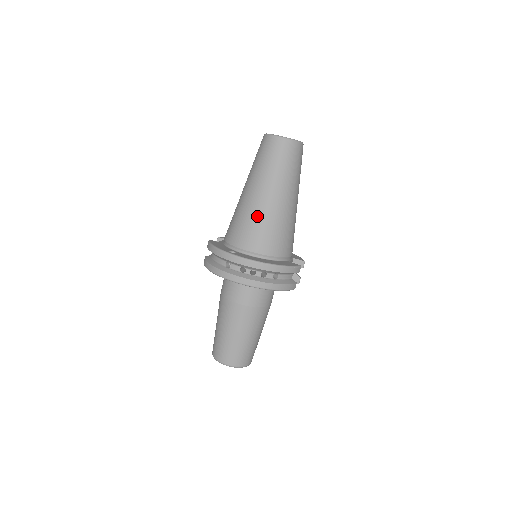
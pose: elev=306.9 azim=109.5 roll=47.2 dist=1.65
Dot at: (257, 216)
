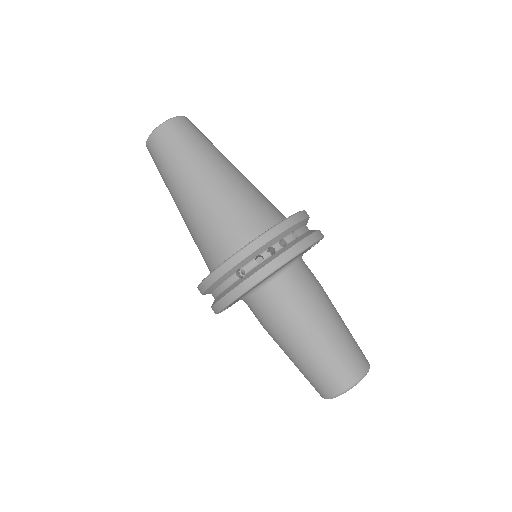
Dot at: (216, 204)
